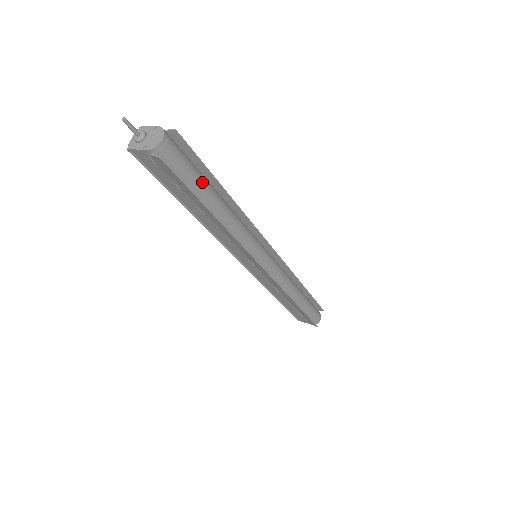
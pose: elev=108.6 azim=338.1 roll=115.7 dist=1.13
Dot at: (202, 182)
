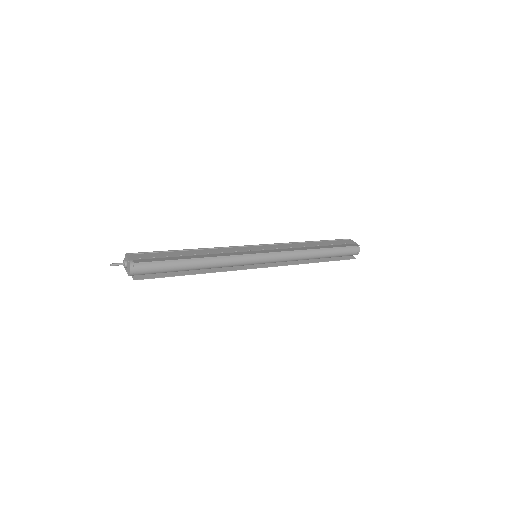
Dot at: (172, 267)
